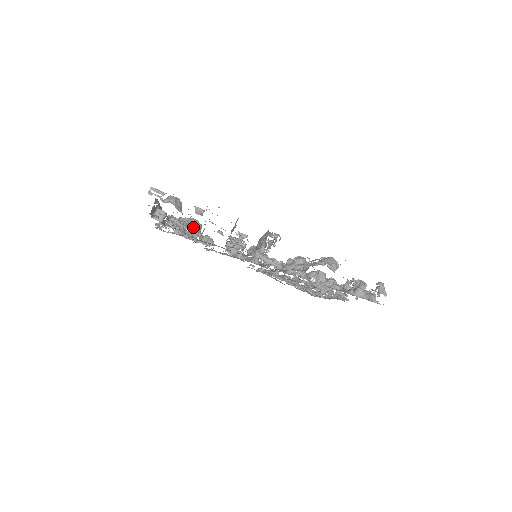
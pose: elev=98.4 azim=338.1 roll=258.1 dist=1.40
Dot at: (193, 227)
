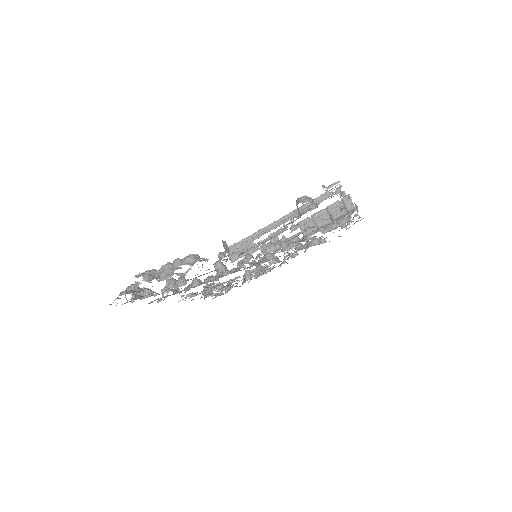
Dot at: (202, 260)
